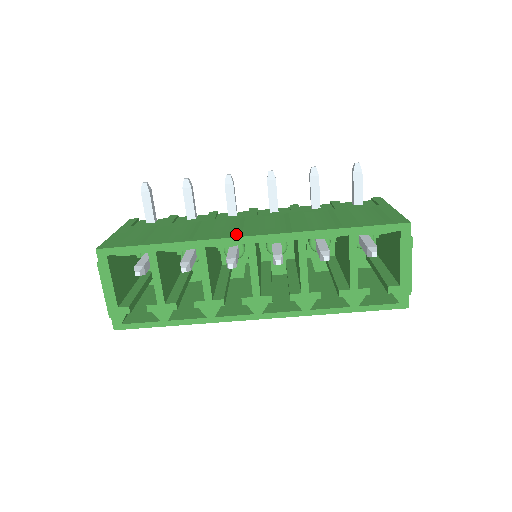
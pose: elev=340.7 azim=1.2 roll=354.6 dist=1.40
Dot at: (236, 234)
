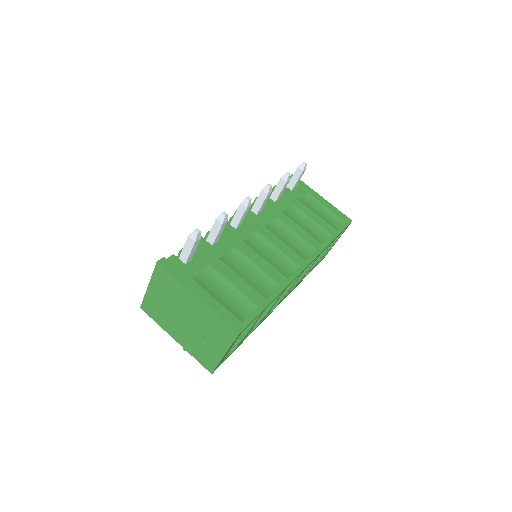
Dot at: (293, 265)
